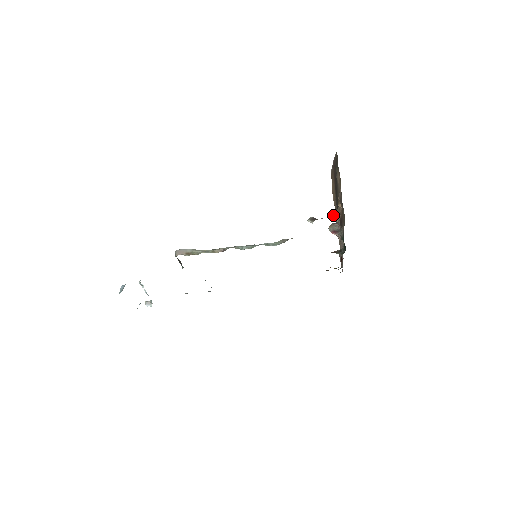
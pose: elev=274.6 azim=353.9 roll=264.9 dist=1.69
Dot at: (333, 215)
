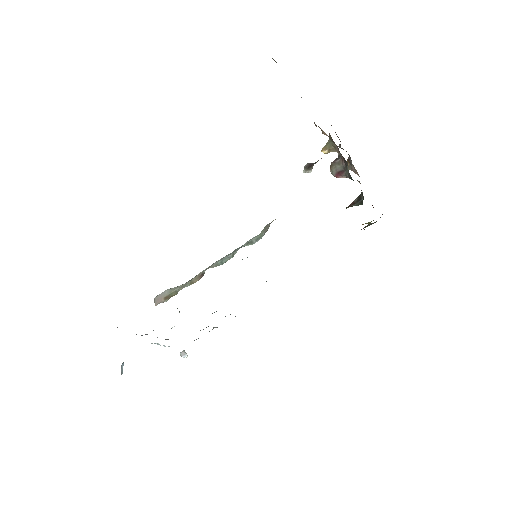
Dot at: (327, 149)
